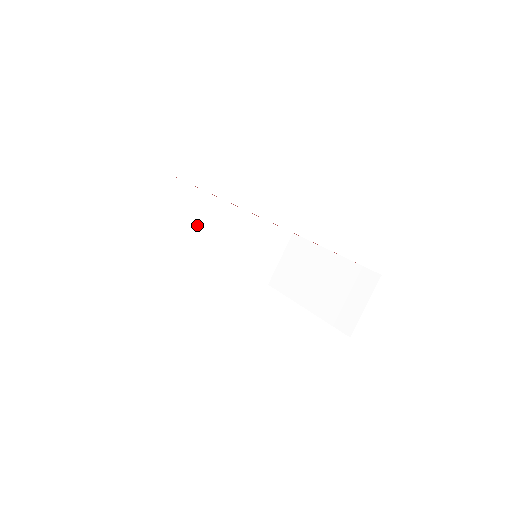
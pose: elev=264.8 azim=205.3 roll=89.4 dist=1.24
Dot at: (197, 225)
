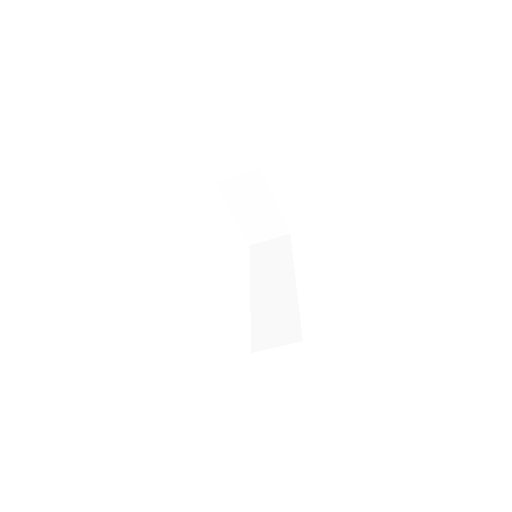
Dot at: occluded
